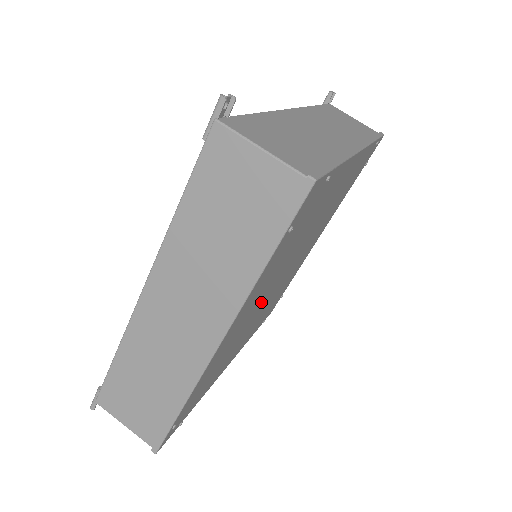
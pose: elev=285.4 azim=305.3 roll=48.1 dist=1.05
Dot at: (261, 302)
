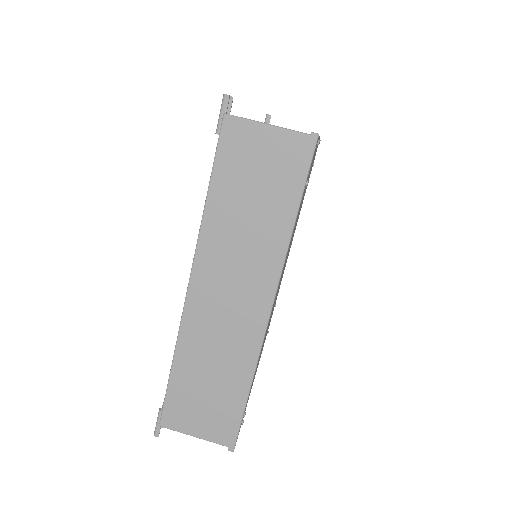
Dot at: (279, 285)
